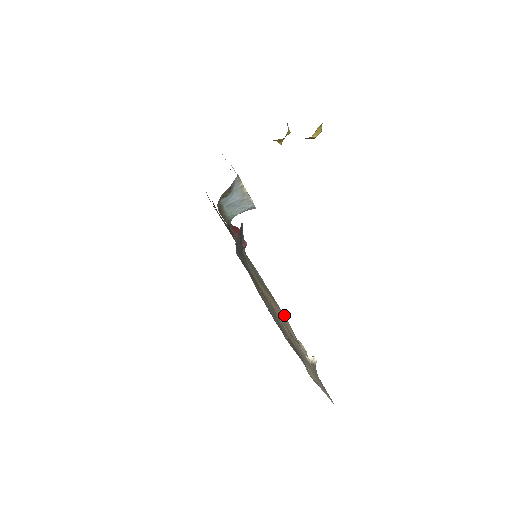
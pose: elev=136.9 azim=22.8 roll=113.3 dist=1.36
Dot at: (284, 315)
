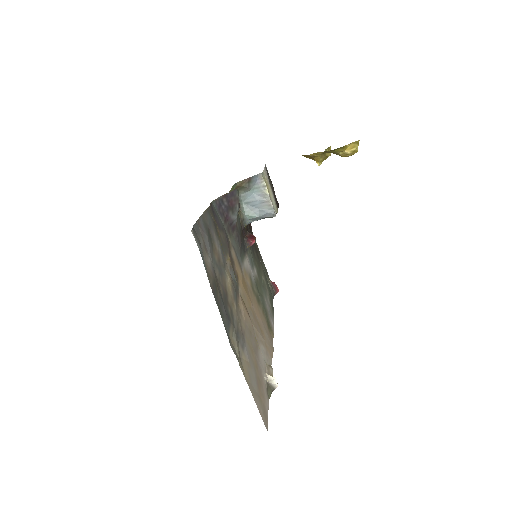
Dot at: occluded
